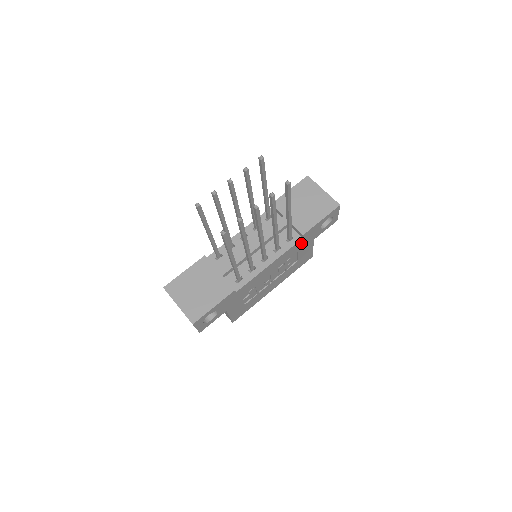
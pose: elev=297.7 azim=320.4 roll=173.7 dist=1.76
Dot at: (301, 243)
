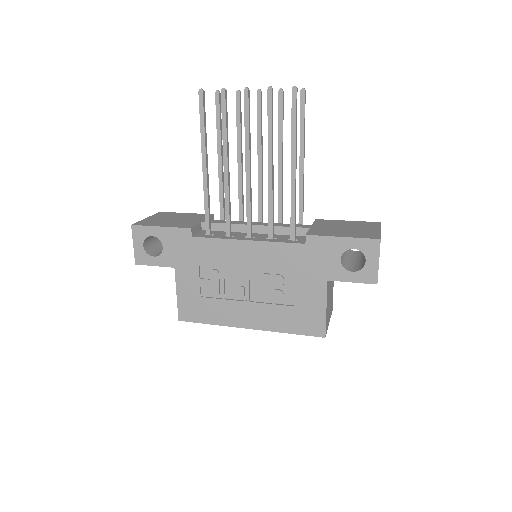
Dot at: (303, 257)
